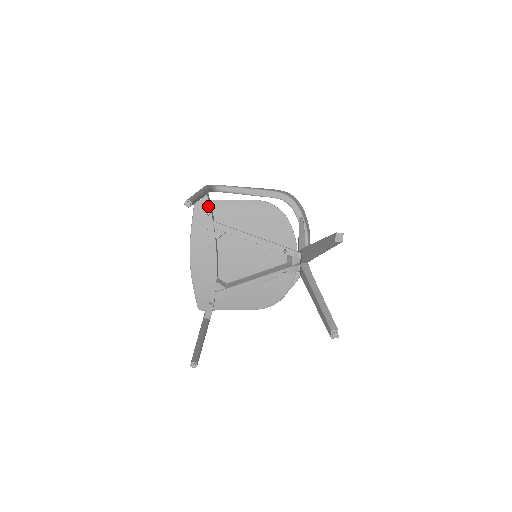
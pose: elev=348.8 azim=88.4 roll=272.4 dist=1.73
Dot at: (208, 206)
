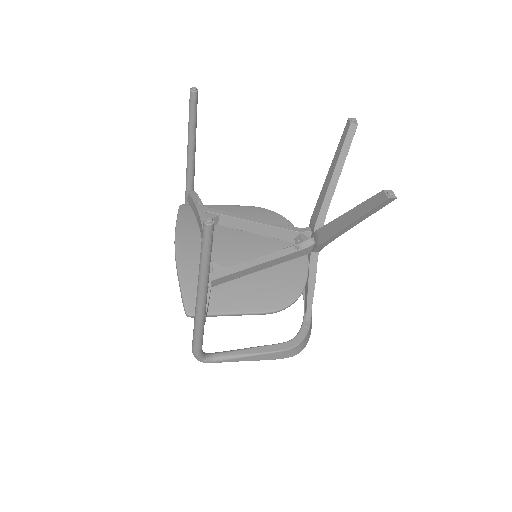
Dot at: (197, 197)
